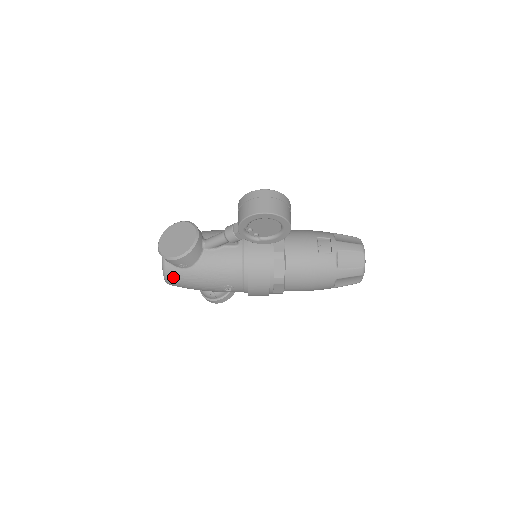
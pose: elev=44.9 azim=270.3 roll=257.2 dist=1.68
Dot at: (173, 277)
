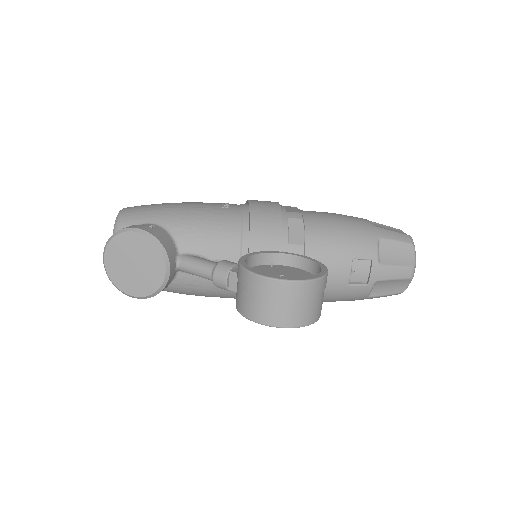
Dot at: occluded
